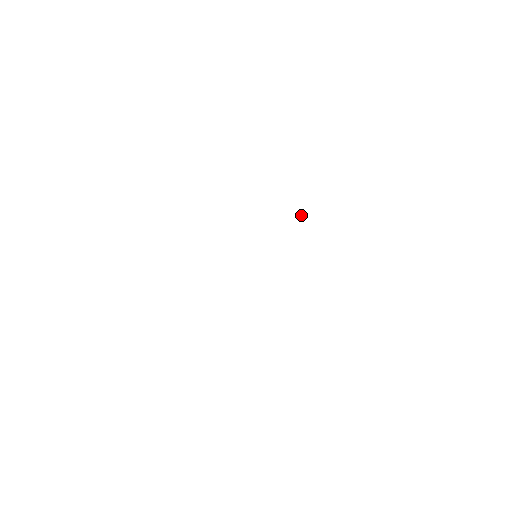
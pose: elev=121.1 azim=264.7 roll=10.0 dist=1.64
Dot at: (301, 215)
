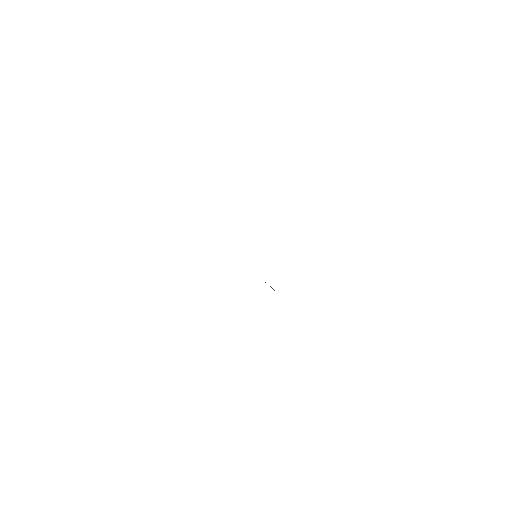
Dot at: occluded
